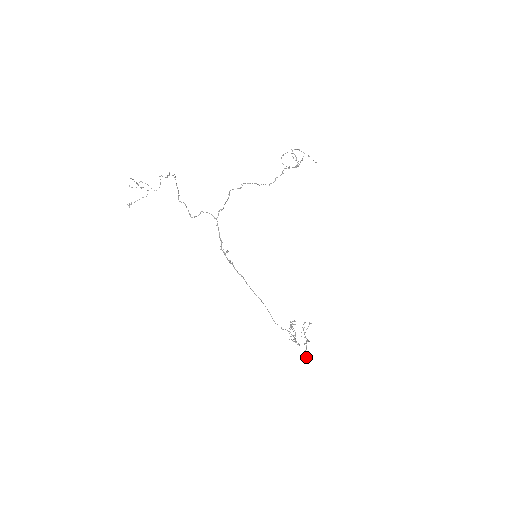
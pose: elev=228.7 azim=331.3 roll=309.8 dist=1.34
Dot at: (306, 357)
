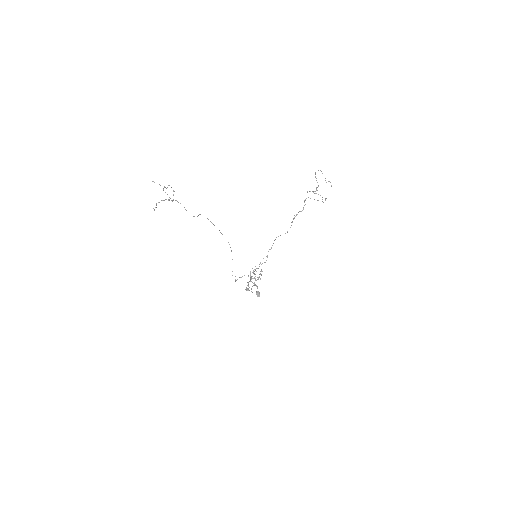
Dot at: (258, 295)
